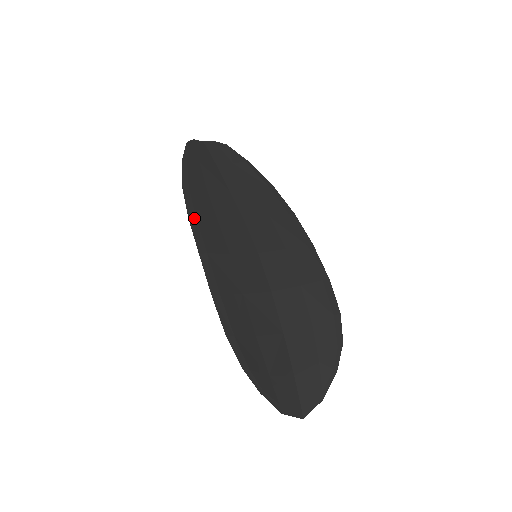
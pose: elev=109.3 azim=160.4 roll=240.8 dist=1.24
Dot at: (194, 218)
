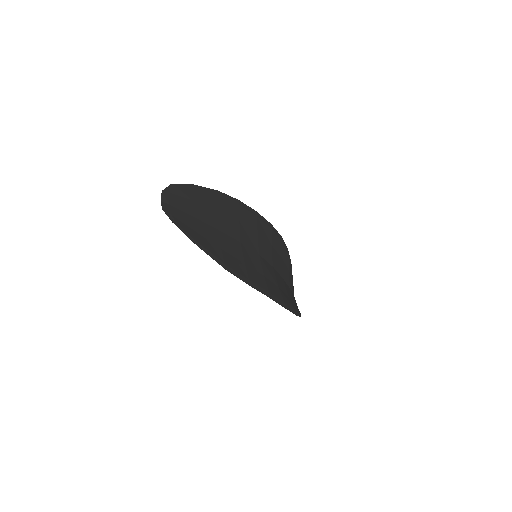
Dot at: (250, 282)
